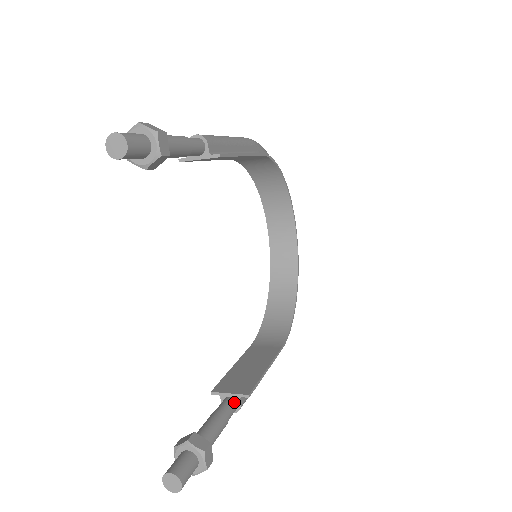
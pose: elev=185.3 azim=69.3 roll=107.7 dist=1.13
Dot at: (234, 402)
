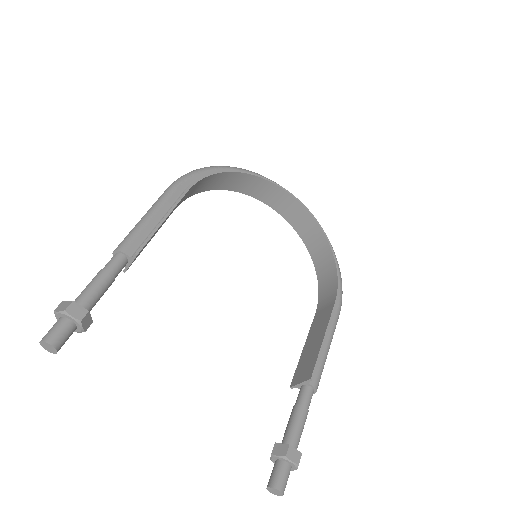
Dot at: (306, 389)
